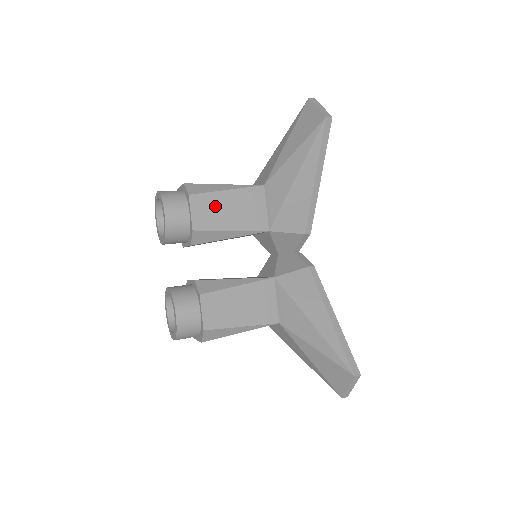
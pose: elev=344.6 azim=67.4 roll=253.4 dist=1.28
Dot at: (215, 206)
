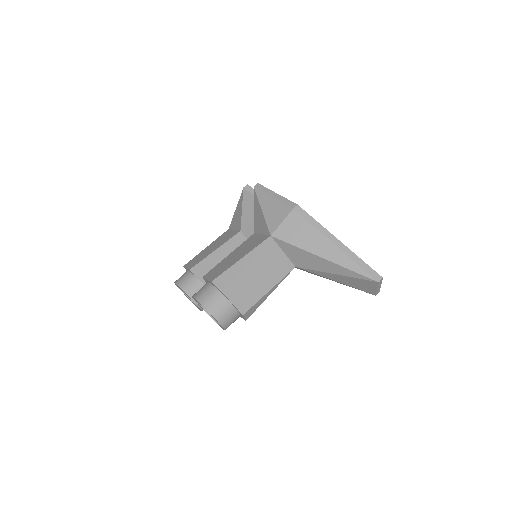
Dot at: occluded
